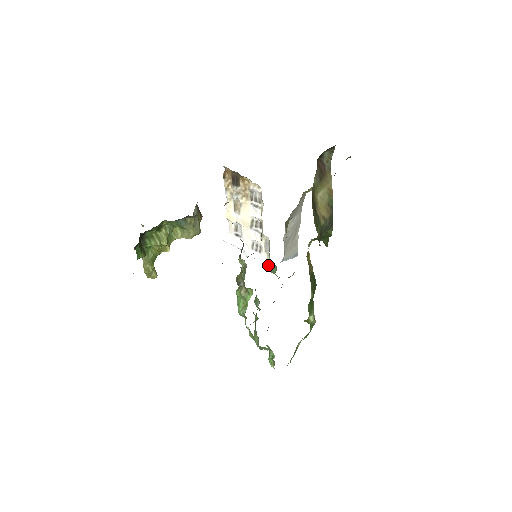
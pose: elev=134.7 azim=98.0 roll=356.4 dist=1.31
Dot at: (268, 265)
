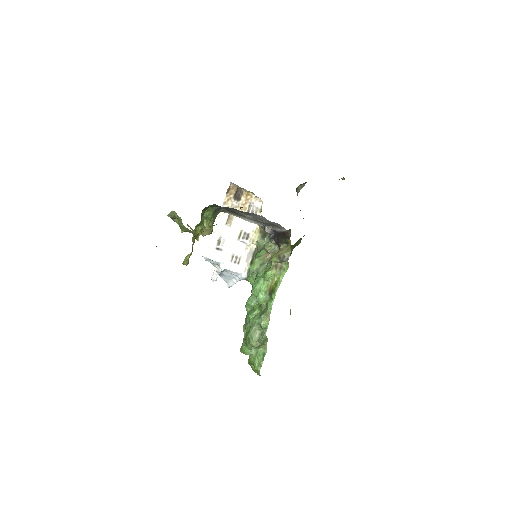
Dot at: (246, 274)
